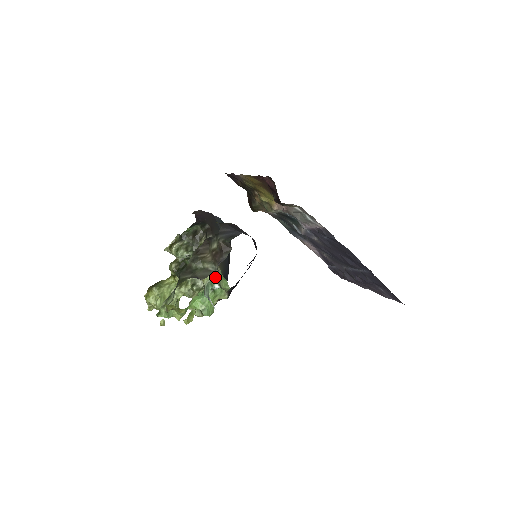
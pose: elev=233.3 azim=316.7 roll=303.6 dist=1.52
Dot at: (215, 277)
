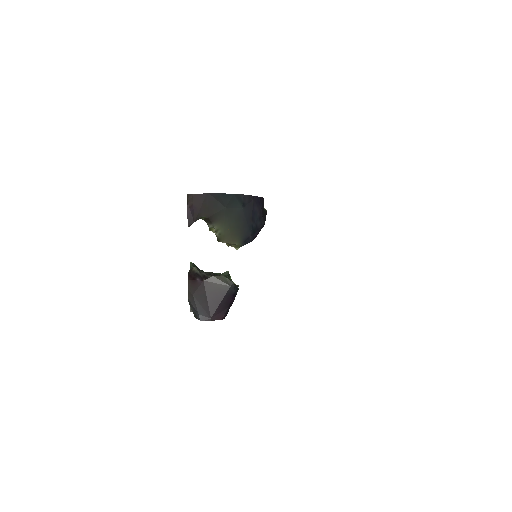
Dot at: occluded
